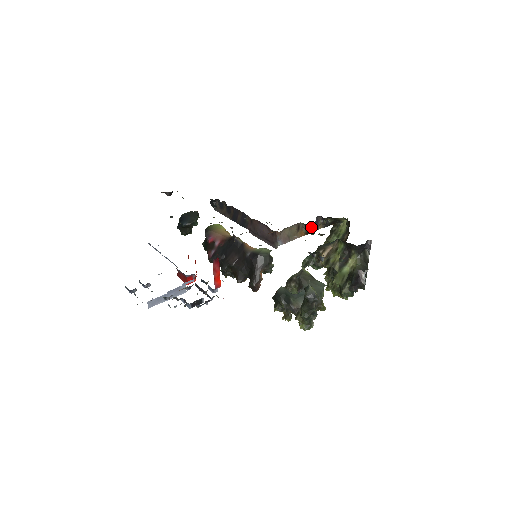
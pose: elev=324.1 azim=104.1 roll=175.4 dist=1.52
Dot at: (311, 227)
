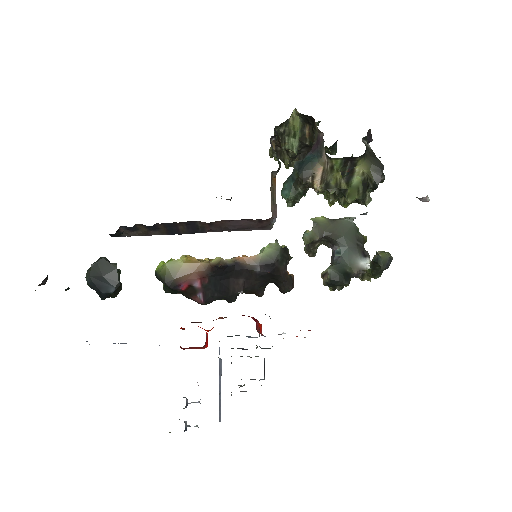
Dot at: occluded
